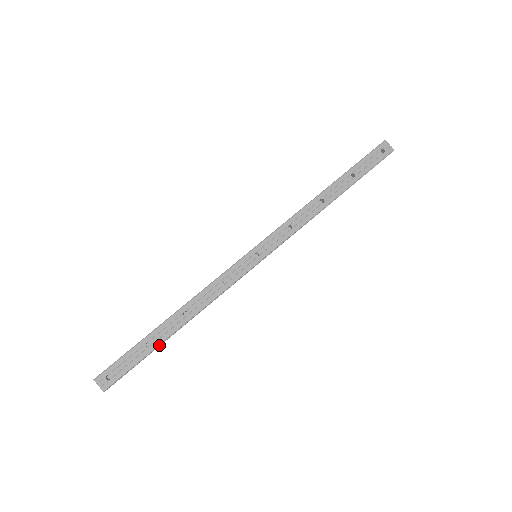
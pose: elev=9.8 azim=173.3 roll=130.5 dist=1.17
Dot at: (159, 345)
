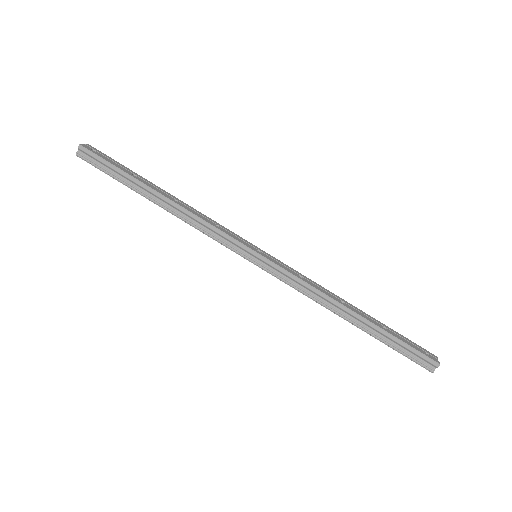
Dot at: (138, 181)
